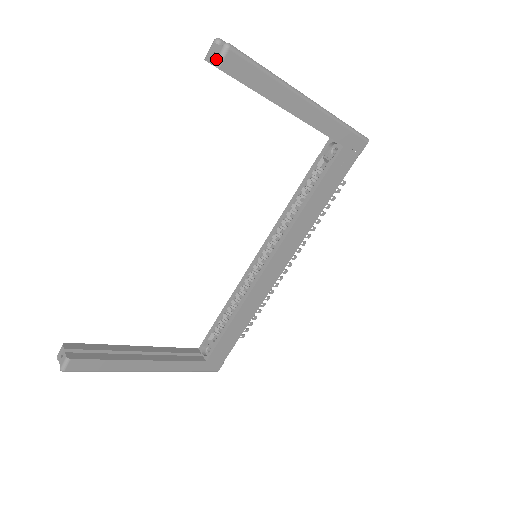
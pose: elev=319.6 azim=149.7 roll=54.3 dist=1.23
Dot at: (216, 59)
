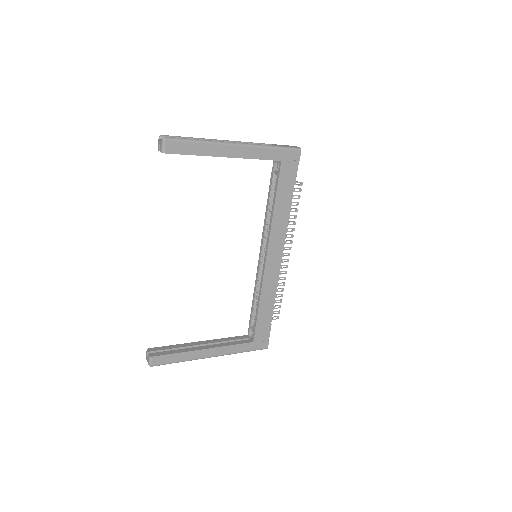
Dot at: (161, 149)
